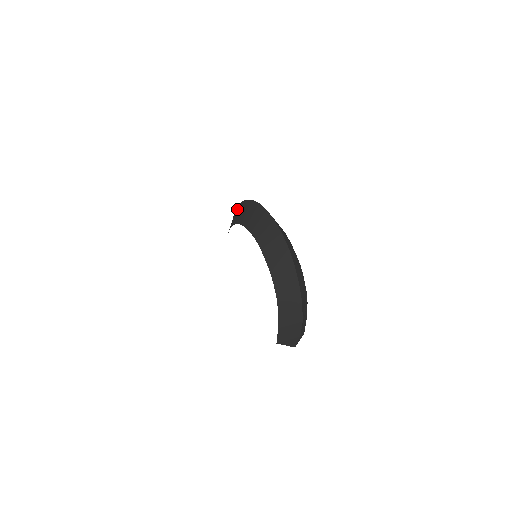
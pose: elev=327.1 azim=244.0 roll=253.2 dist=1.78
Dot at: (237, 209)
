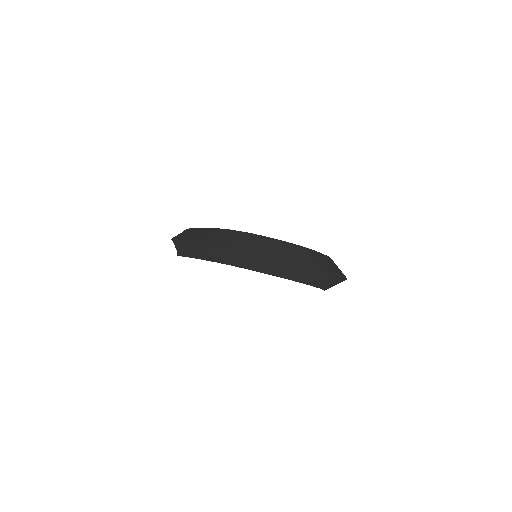
Dot at: (223, 249)
